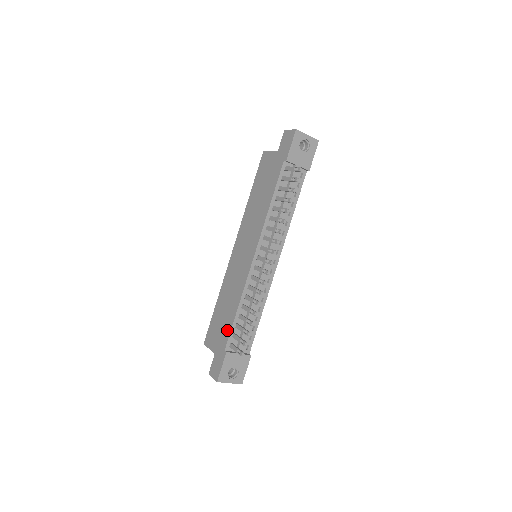
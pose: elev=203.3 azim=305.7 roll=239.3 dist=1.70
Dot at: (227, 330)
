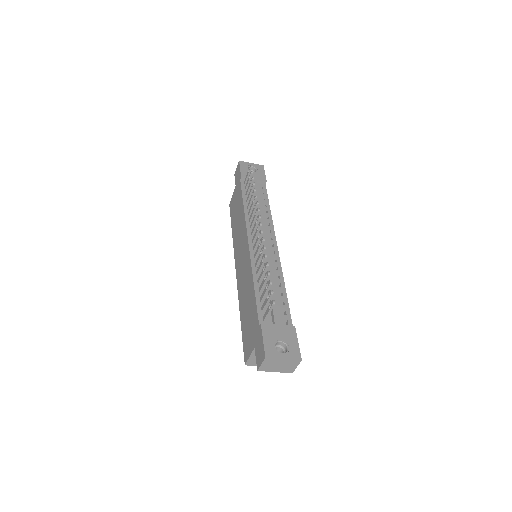
Dot at: (254, 311)
